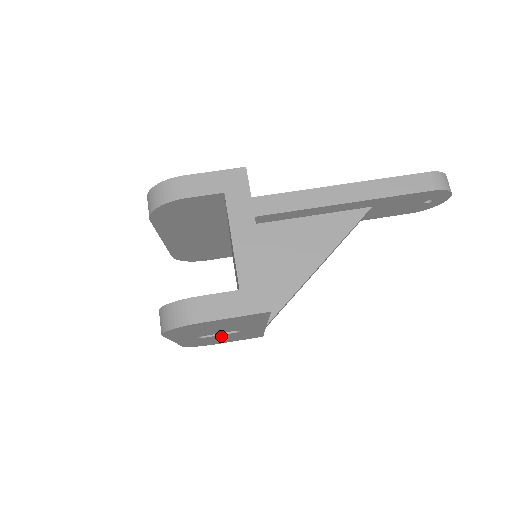
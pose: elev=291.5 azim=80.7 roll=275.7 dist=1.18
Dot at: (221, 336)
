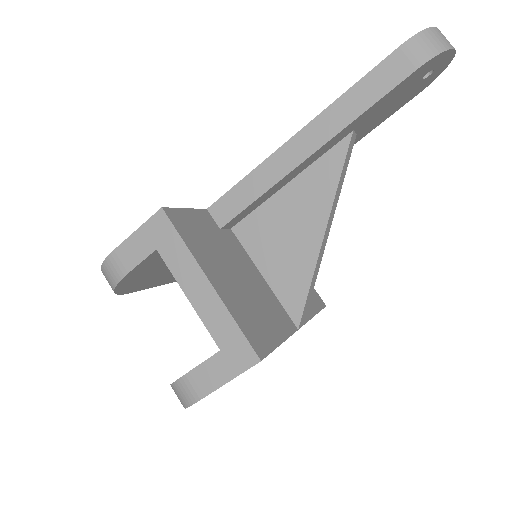
Dot at: occluded
